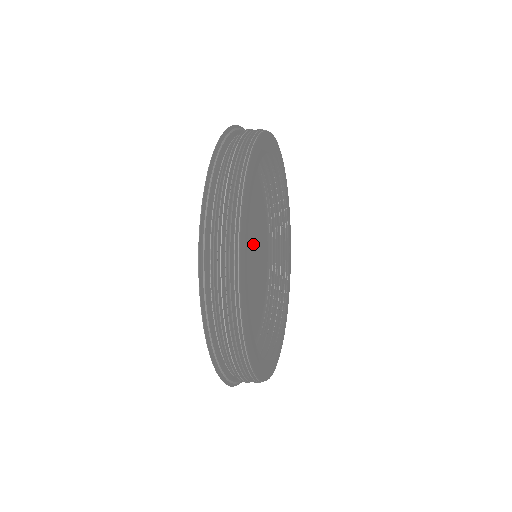
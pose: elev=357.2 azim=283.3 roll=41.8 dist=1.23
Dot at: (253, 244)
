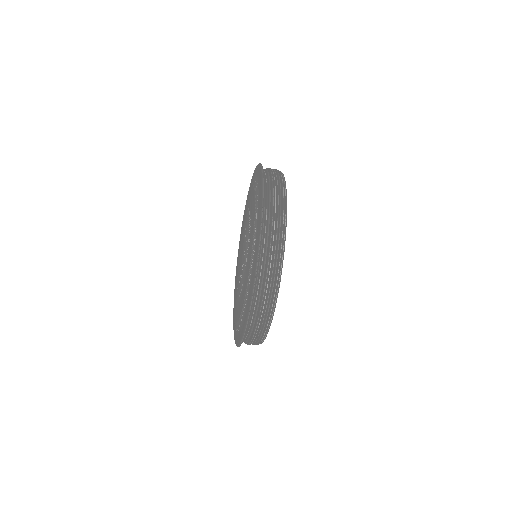
Dot at: occluded
